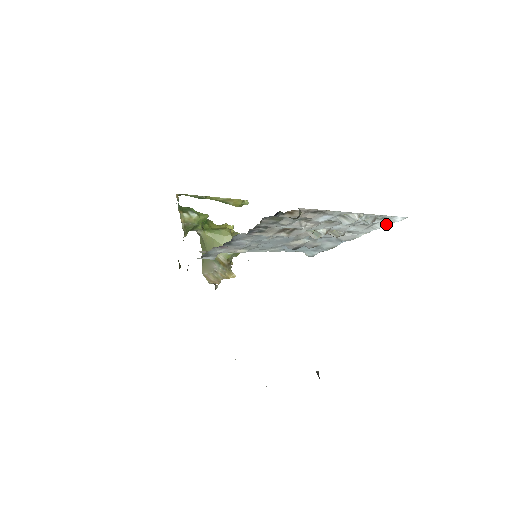
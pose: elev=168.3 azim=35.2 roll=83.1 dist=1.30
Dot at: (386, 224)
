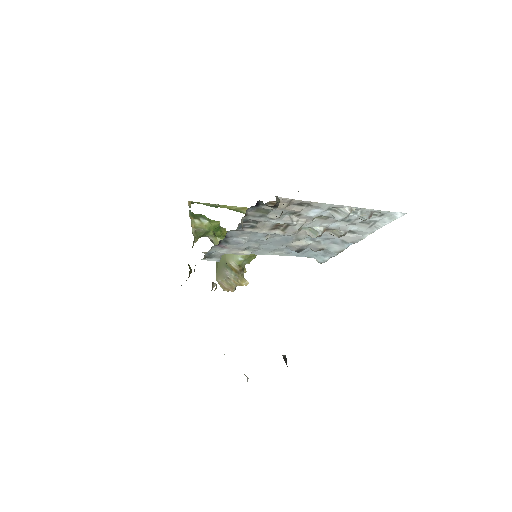
Dot at: (388, 222)
